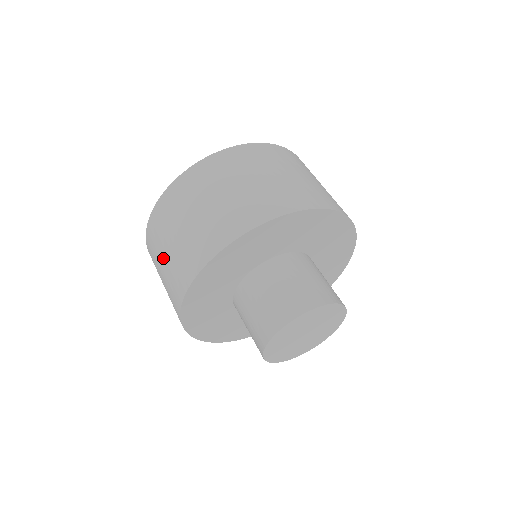
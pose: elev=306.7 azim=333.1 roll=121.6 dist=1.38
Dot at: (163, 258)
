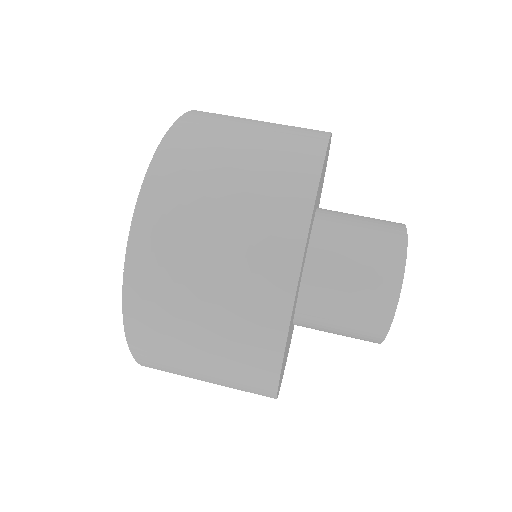
Dot at: occluded
